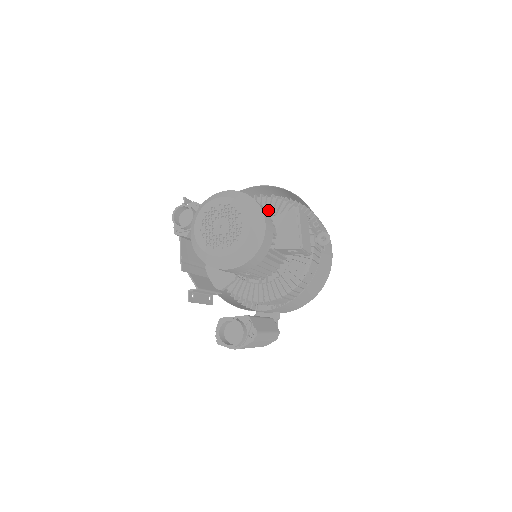
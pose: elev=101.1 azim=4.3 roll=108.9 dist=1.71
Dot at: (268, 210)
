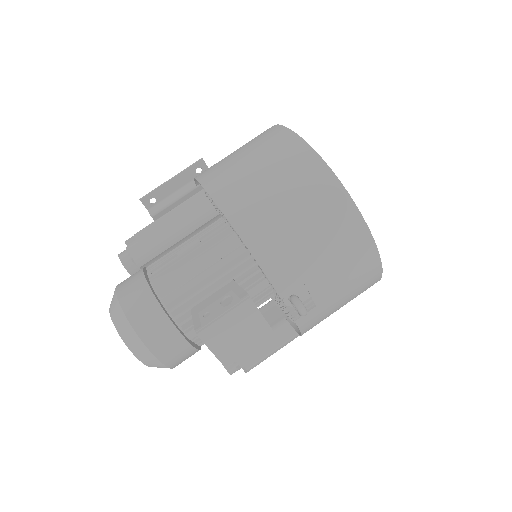
Dot at: occluded
